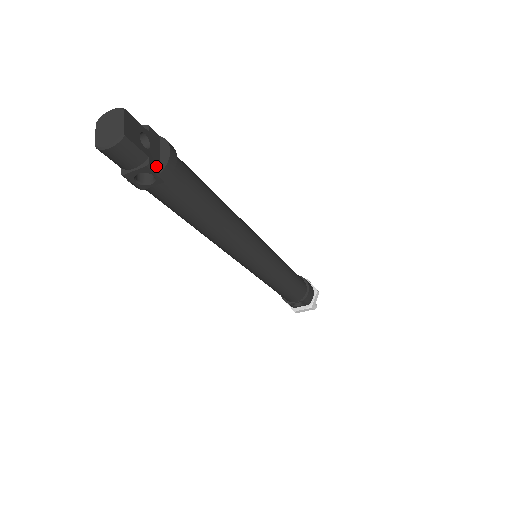
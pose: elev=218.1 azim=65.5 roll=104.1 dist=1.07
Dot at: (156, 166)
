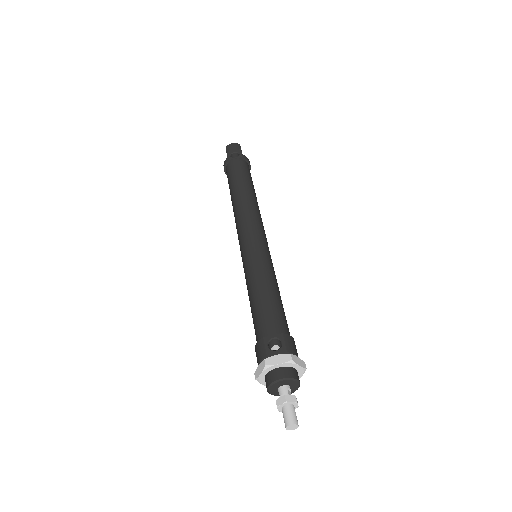
Dot at: (242, 155)
